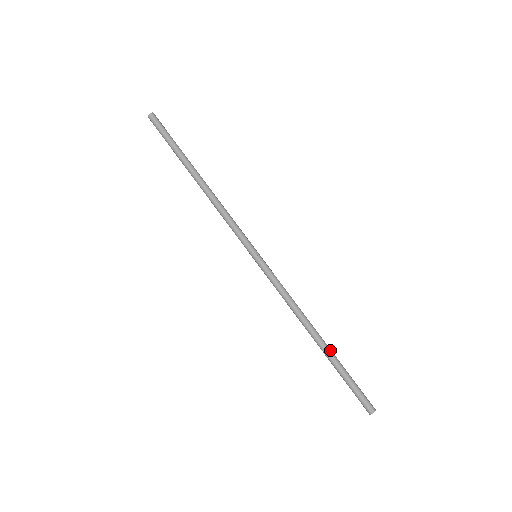
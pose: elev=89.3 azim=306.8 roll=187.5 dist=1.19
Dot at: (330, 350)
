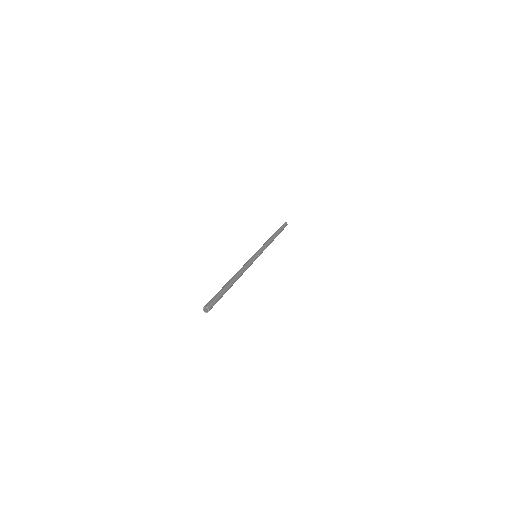
Dot at: occluded
